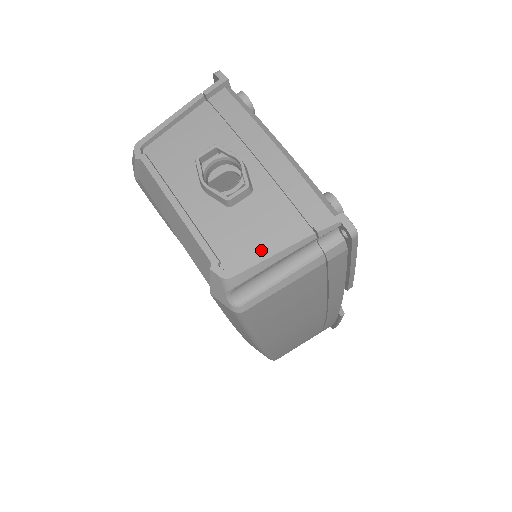
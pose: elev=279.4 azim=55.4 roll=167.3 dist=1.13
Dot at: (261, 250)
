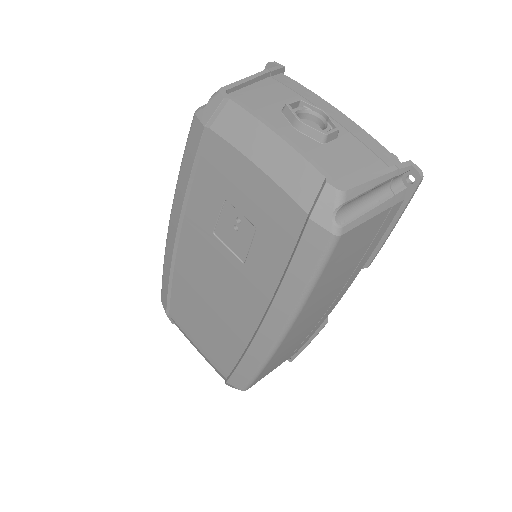
Dot at: (359, 177)
